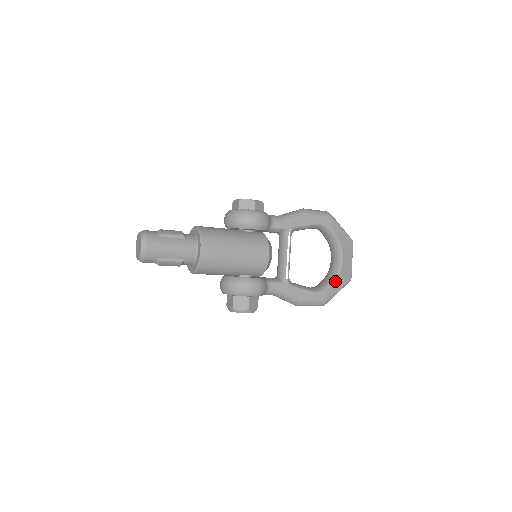
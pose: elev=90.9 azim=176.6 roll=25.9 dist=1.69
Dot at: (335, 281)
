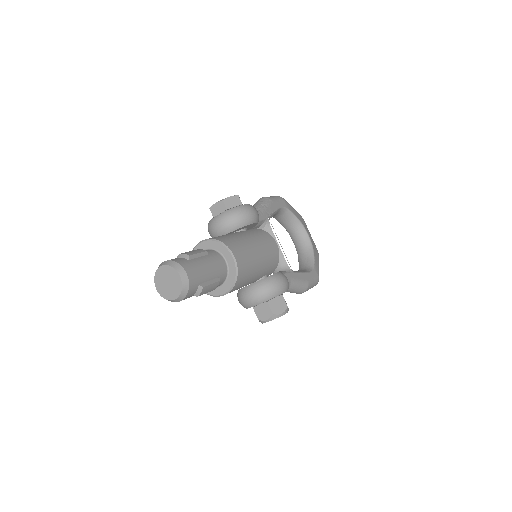
Dot at: (314, 257)
